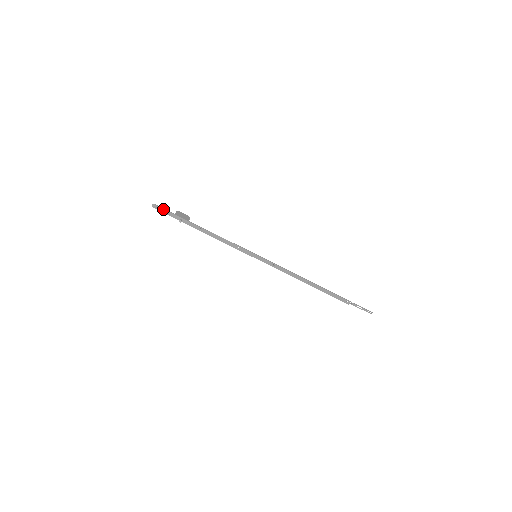
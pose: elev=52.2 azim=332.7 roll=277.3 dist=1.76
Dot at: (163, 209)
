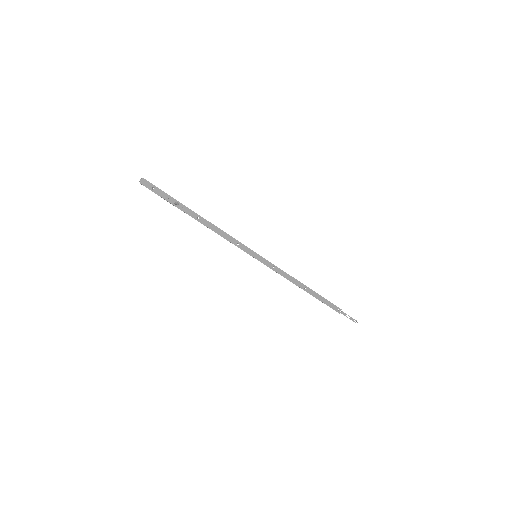
Dot at: (154, 187)
